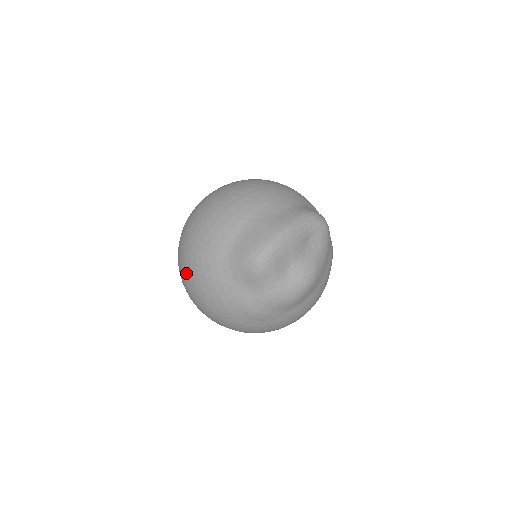
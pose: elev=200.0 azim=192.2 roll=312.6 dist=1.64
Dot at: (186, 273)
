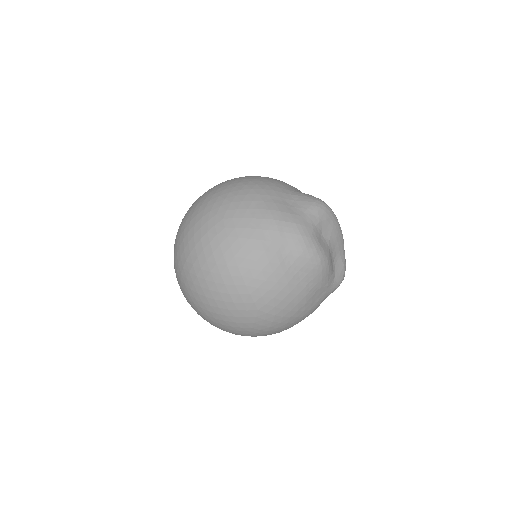
Dot at: occluded
